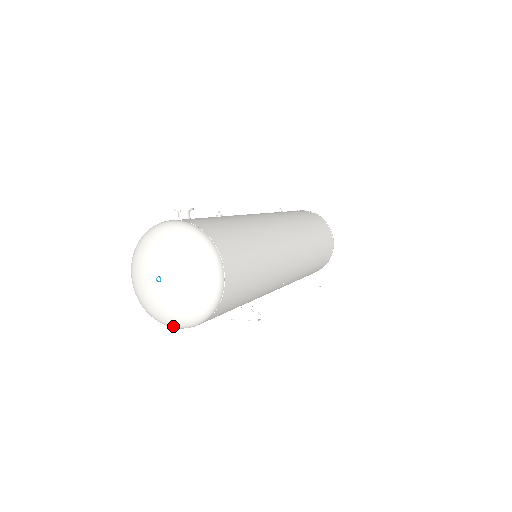
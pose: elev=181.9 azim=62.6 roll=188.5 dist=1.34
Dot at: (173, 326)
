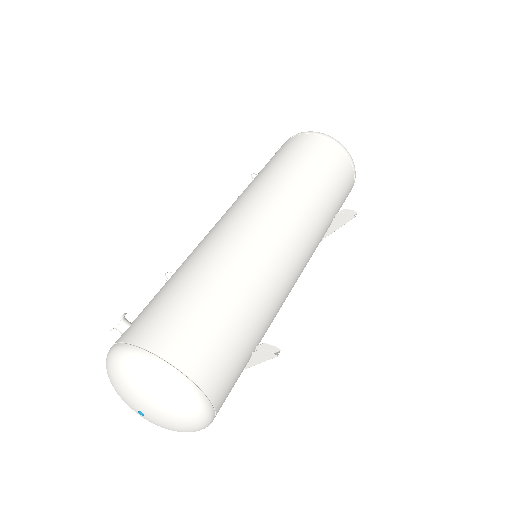
Dot at: occluded
